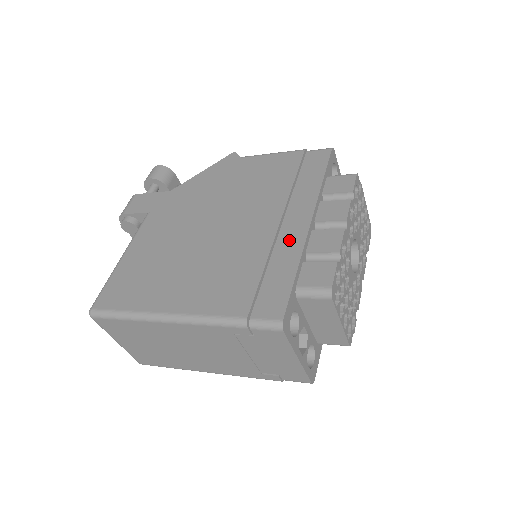
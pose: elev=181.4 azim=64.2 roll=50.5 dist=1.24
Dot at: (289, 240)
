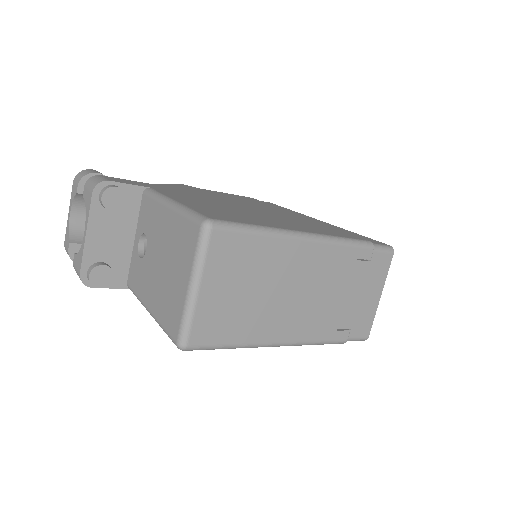
Dot at: (323, 223)
